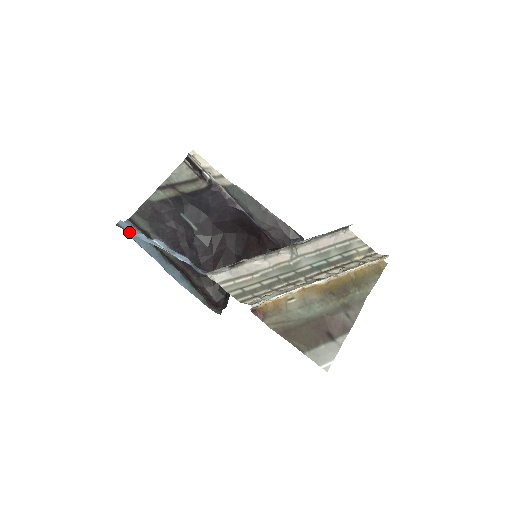
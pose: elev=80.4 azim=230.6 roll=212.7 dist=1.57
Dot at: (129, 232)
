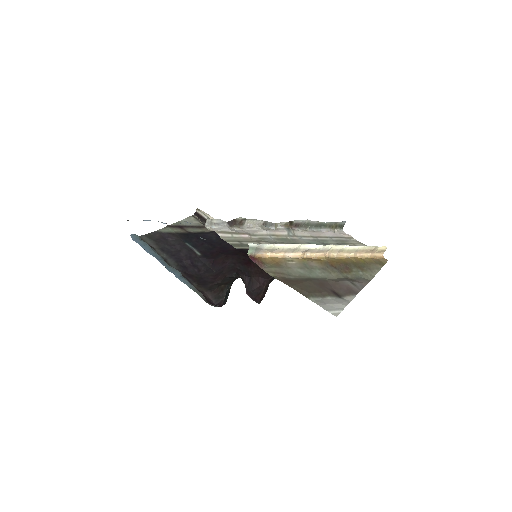
Dot at: occluded
